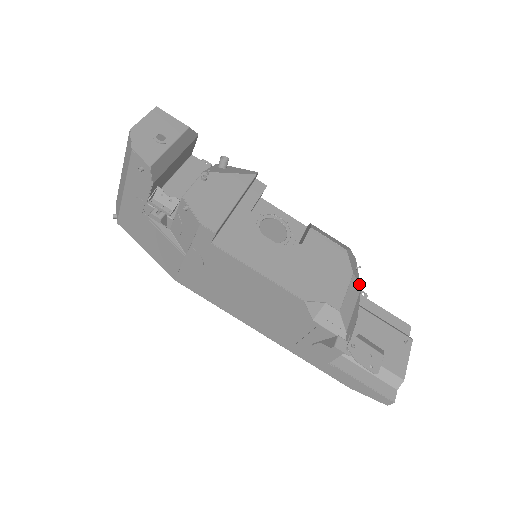
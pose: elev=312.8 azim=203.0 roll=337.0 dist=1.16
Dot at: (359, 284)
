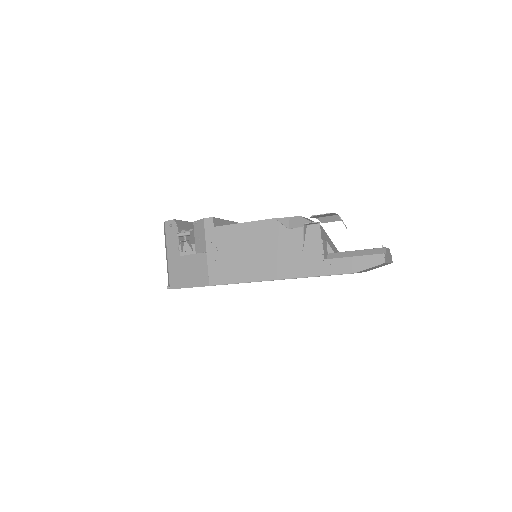
Dot at: occluded
